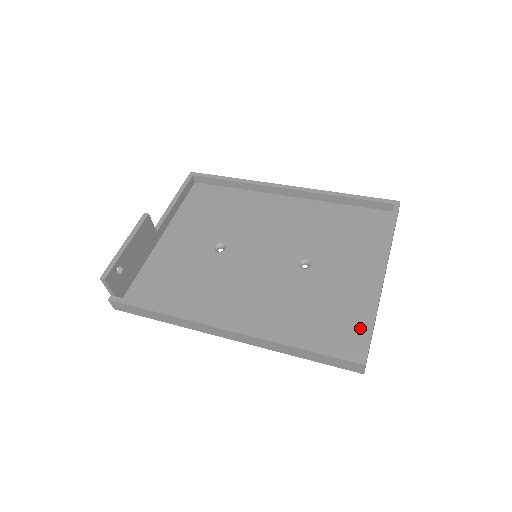
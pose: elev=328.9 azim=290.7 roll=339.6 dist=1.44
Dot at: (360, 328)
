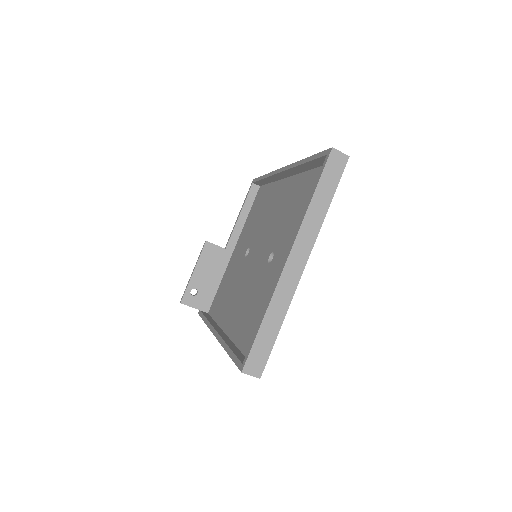
Dot at: occluded
